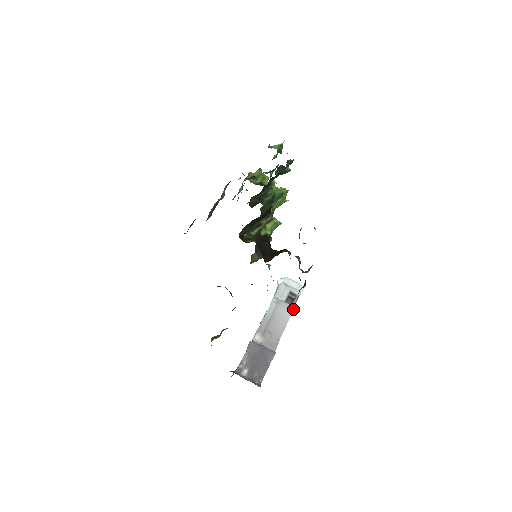
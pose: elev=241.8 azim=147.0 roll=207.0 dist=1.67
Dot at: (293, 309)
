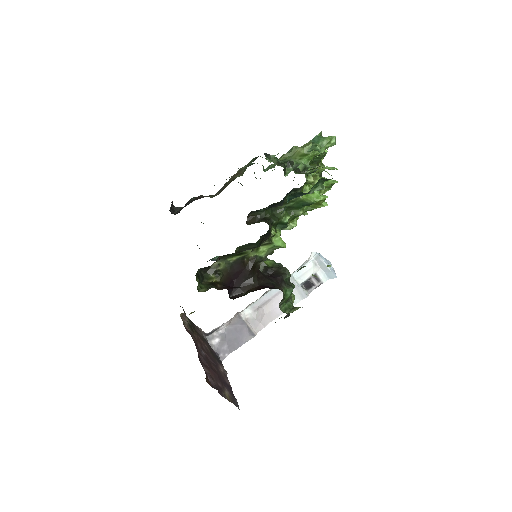
Dot at: (304, 297)
